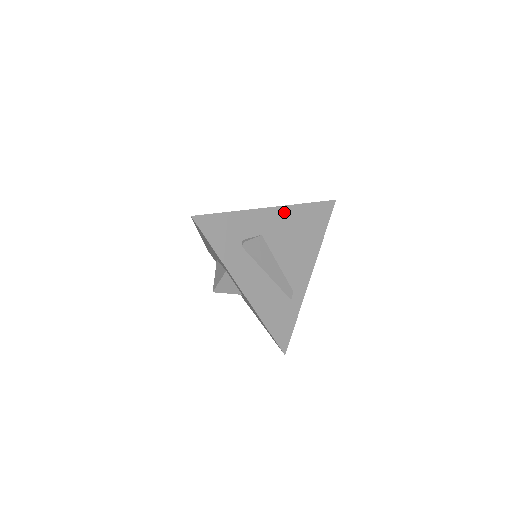
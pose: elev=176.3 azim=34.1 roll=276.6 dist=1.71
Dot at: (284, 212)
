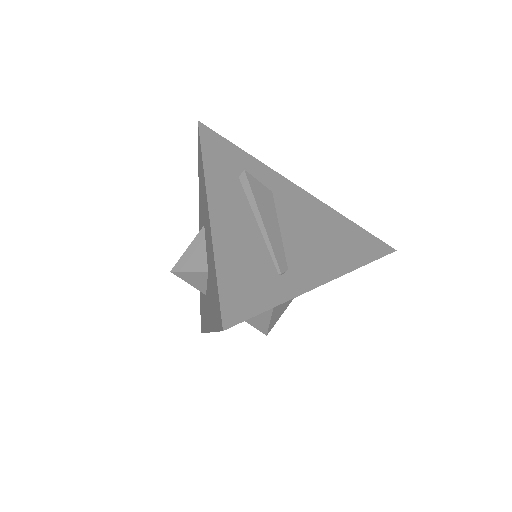
Dot at: (314, 202)
